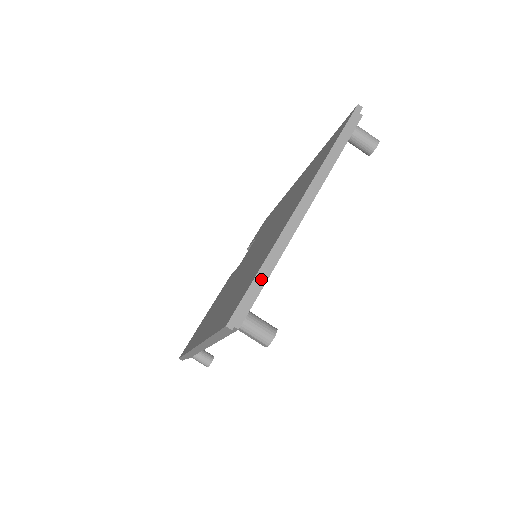
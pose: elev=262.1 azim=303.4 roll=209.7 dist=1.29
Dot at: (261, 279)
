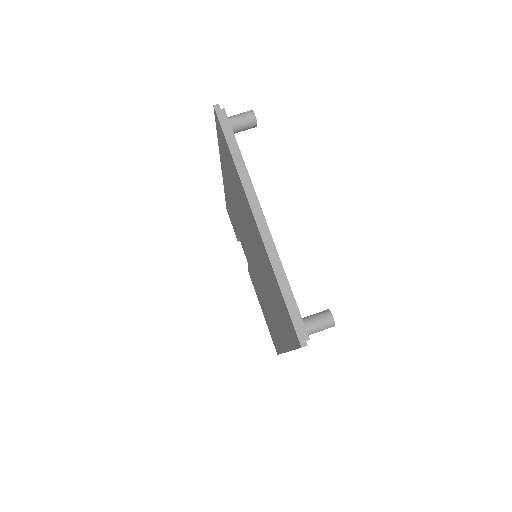
Dot at: (288, 296)
